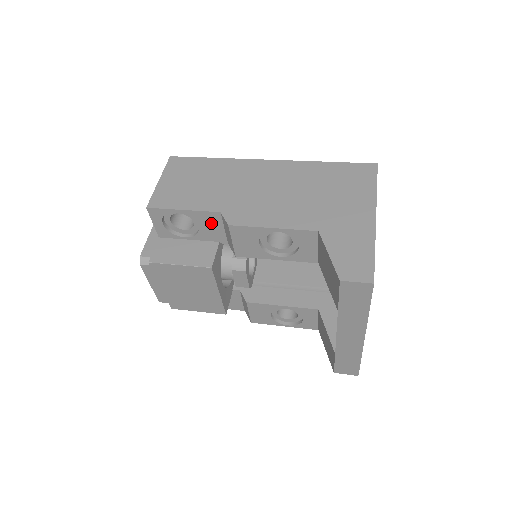
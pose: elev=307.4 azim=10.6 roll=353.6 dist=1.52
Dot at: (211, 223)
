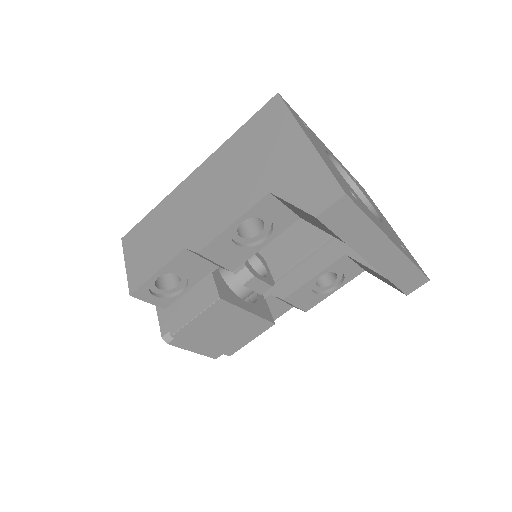
Dot at: (188, 263)
